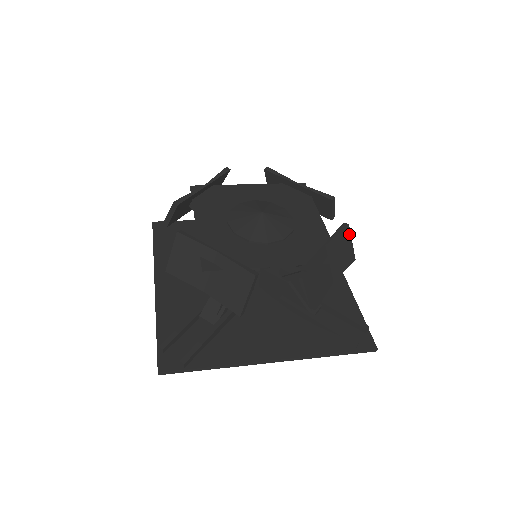
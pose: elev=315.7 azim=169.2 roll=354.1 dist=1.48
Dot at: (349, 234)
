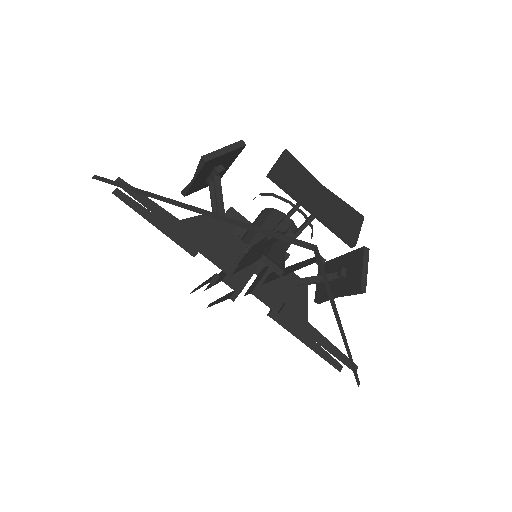
Dot at: occluded
